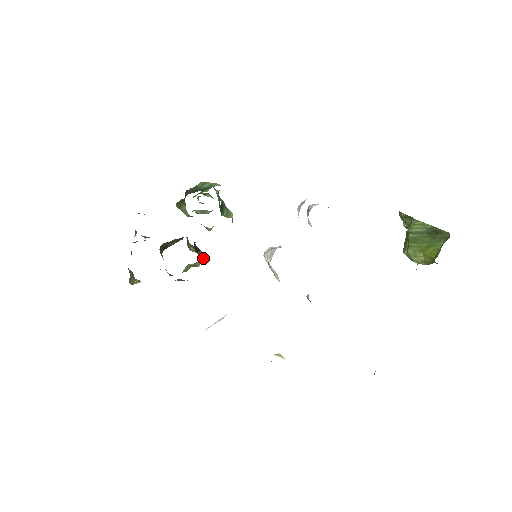
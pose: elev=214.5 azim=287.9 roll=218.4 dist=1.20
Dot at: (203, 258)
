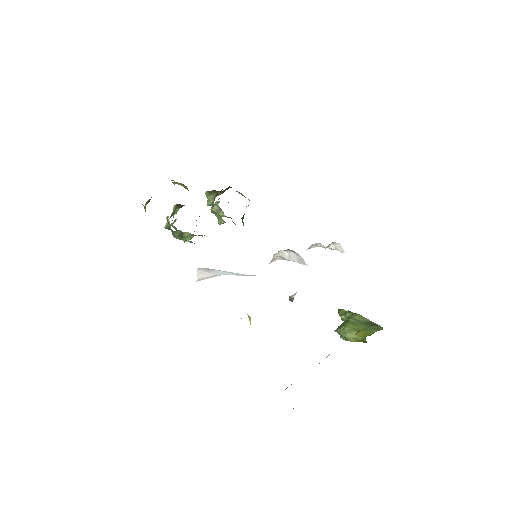
Dot at: occluded
